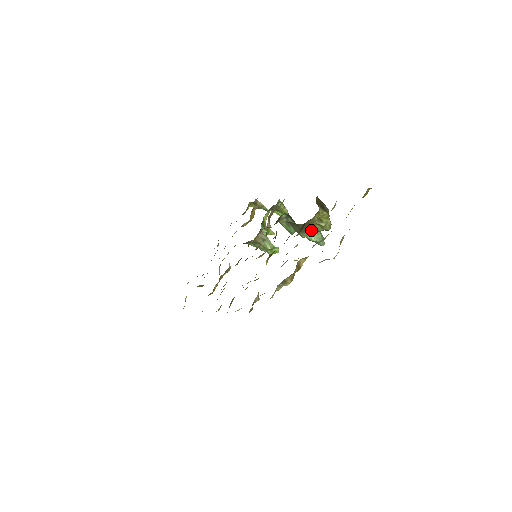
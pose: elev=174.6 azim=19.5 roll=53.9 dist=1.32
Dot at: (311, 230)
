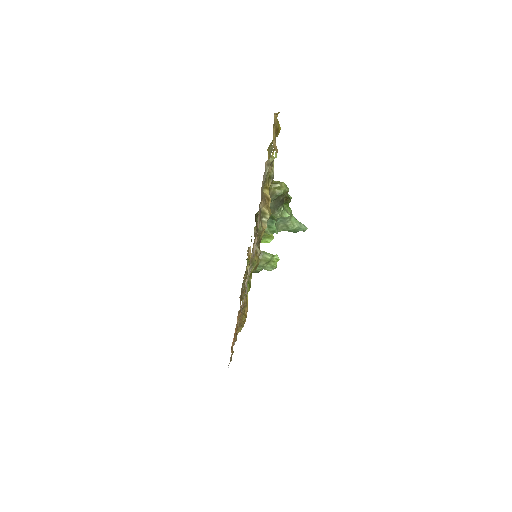
Dot at: (282, 209)
